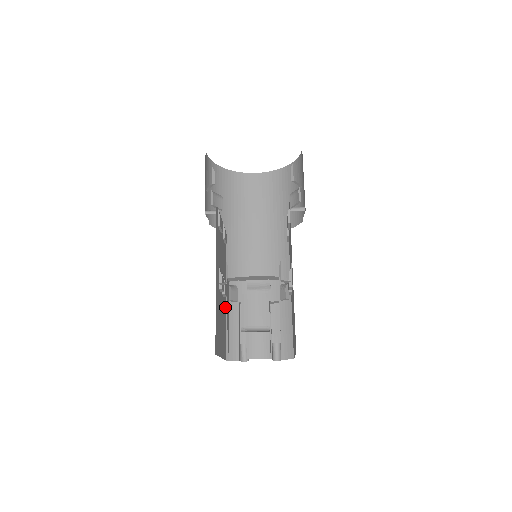
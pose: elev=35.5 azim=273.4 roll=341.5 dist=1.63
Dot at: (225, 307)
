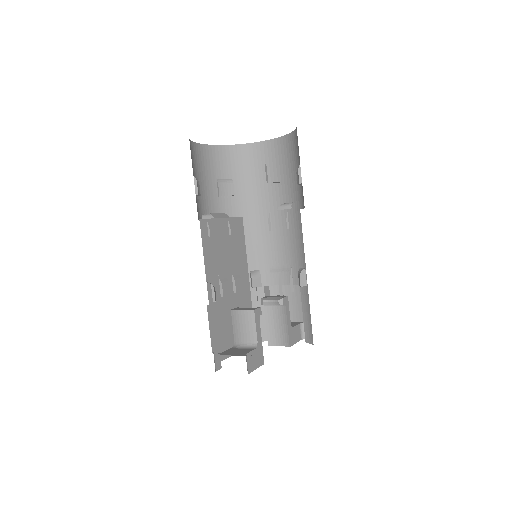
Dot at: (247, 296)
